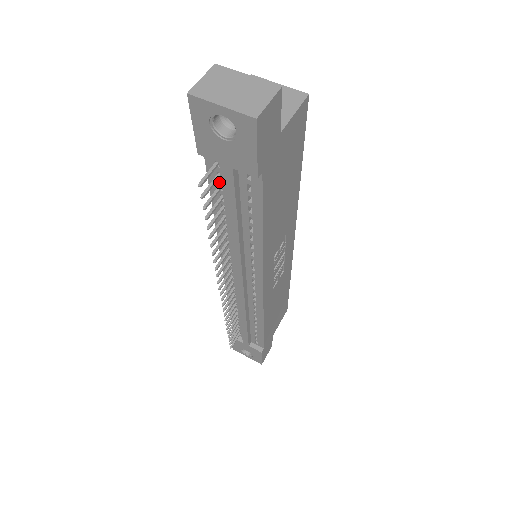
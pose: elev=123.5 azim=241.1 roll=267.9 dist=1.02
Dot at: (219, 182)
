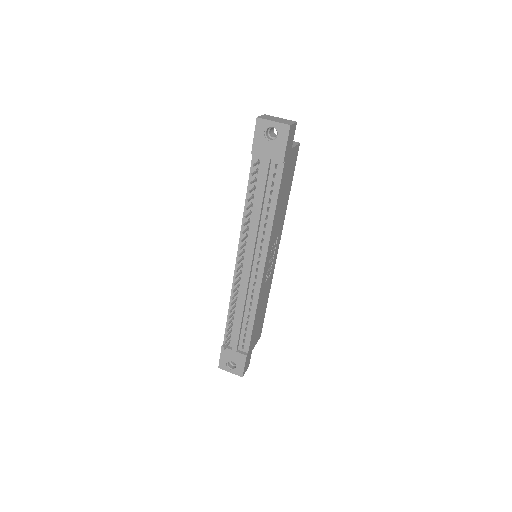
Dot at: (256, 176)
